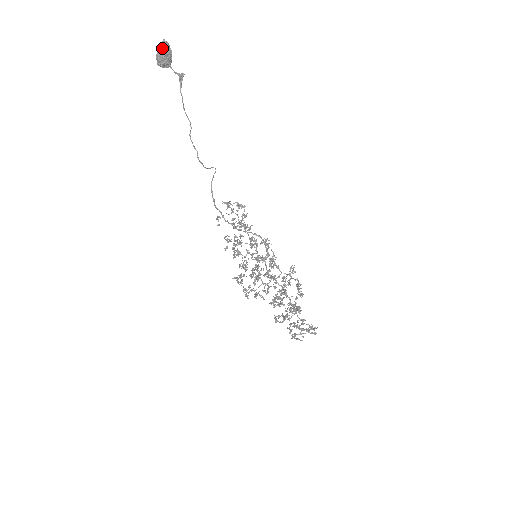
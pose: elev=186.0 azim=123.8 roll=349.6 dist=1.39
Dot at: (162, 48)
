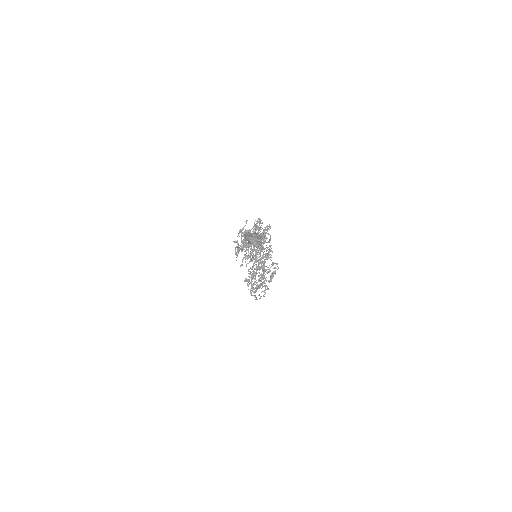
Dot at: (253, 245)
